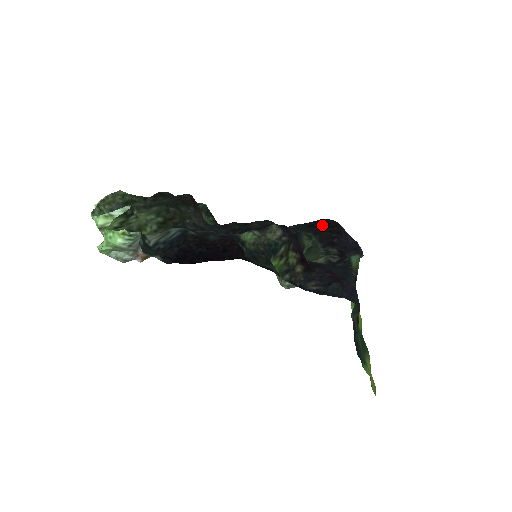
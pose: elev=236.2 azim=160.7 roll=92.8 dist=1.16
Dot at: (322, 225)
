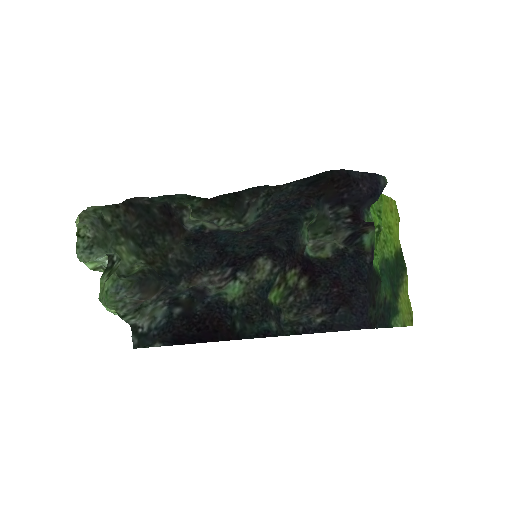
Dot at: (325, 183)
